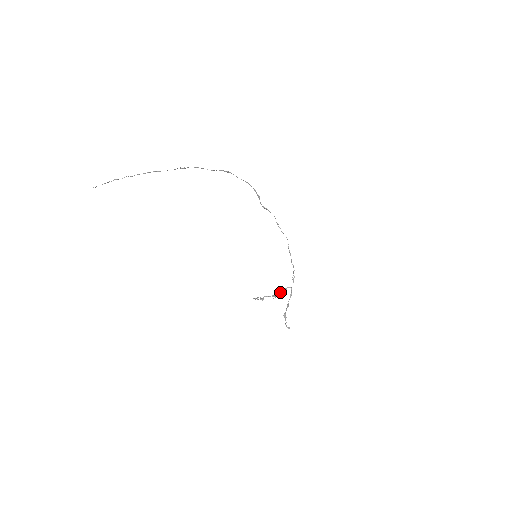
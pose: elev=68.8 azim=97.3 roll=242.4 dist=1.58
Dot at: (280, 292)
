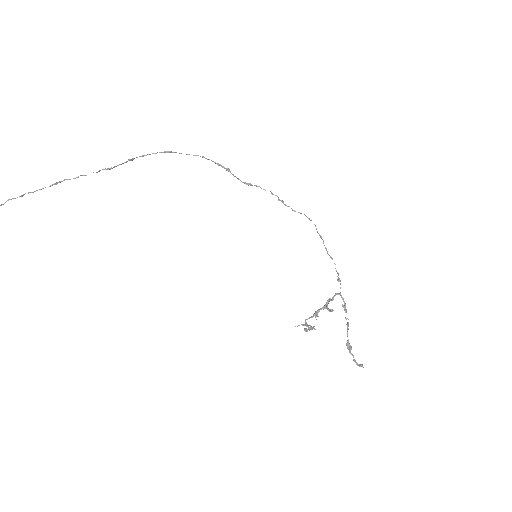
Dot at: (324, 306)
